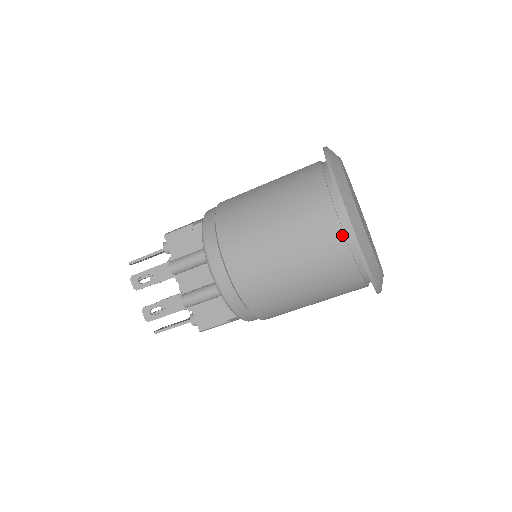
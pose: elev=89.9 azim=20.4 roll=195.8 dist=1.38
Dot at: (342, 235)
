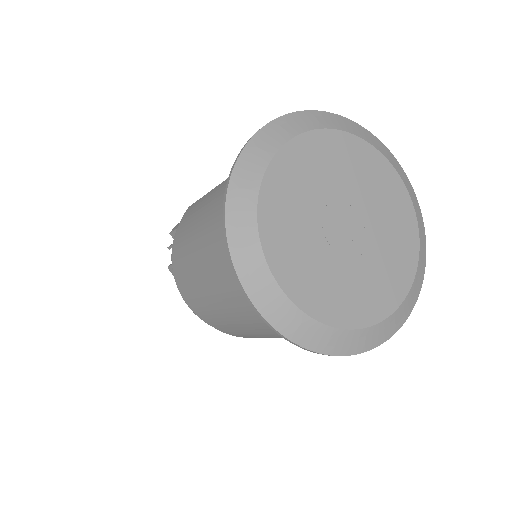
Dot at: occluded
